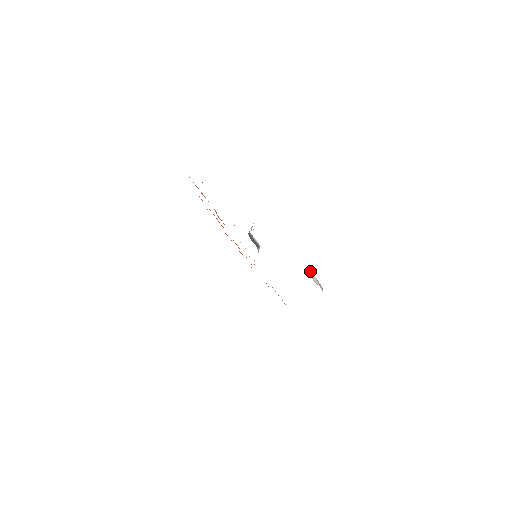
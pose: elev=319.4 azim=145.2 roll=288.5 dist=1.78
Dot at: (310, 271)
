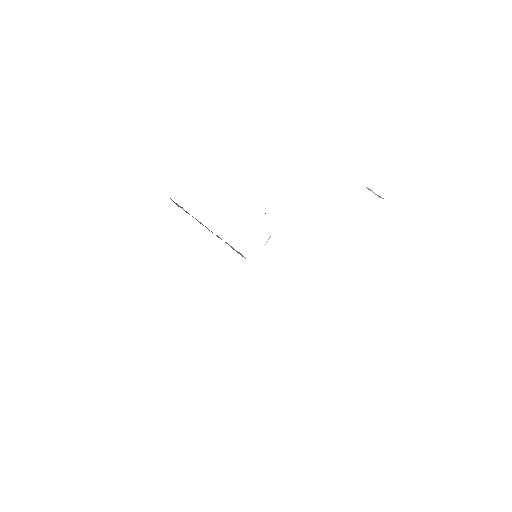
Dot at: occluded
